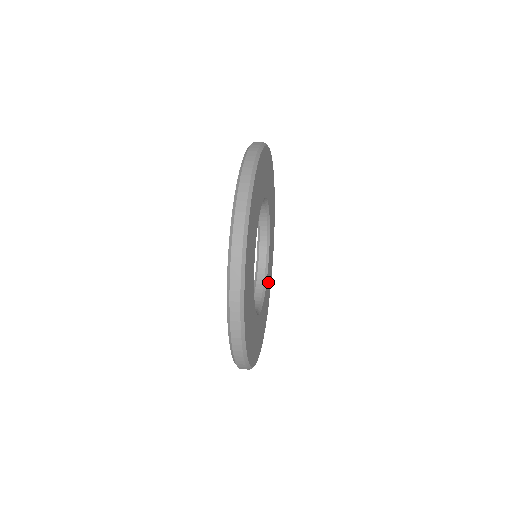
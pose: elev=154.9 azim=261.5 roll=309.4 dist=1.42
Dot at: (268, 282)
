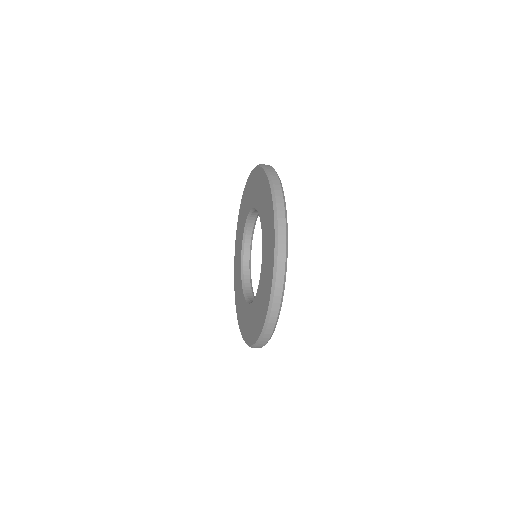
Dot at: occluded
